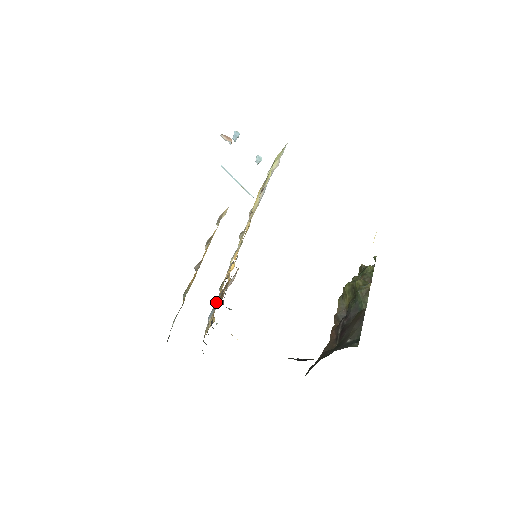
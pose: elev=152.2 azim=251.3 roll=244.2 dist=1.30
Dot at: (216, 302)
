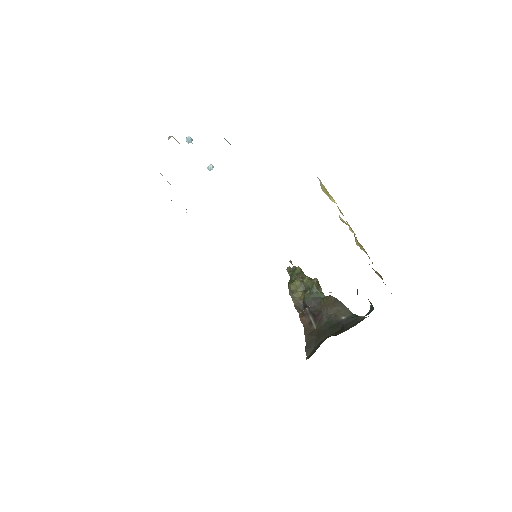
Dot at: occluded
